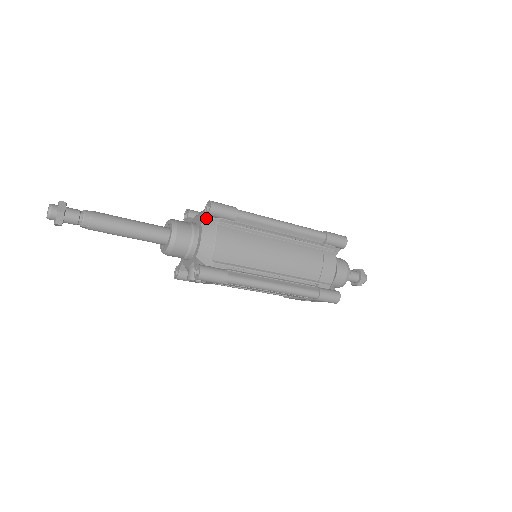
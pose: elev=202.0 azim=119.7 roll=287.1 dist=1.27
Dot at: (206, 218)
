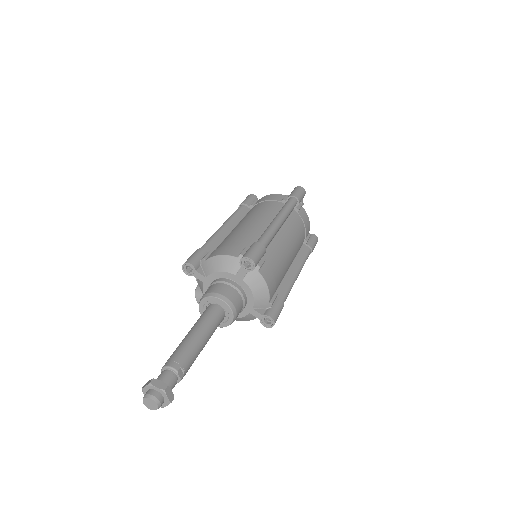
Dot at: (258, 317)
